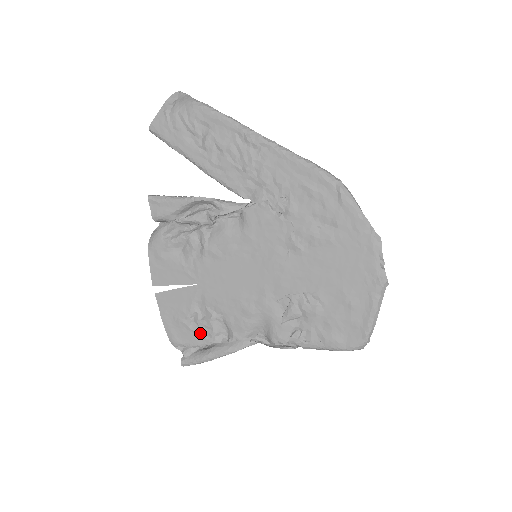
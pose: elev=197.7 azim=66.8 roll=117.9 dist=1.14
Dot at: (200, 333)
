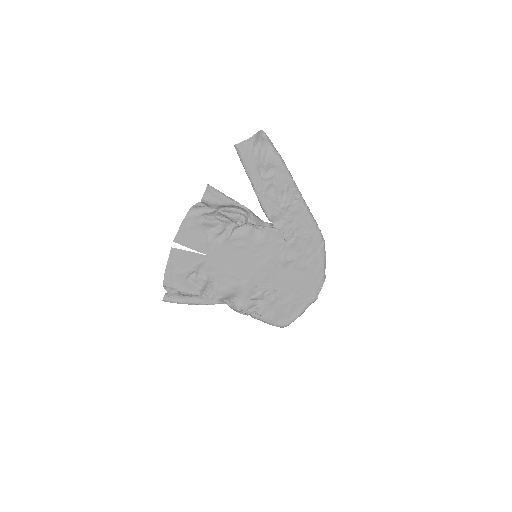
Dot at: (191, 285)
